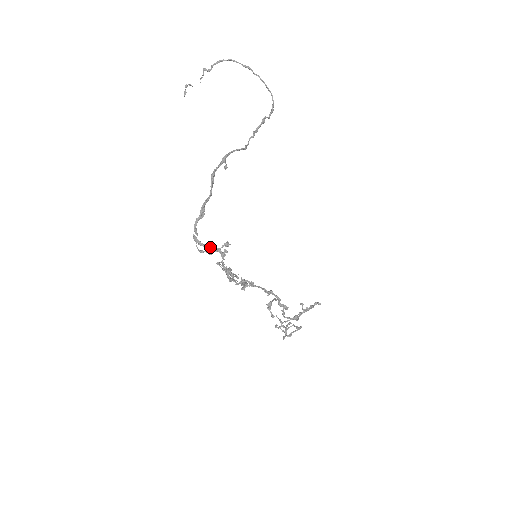
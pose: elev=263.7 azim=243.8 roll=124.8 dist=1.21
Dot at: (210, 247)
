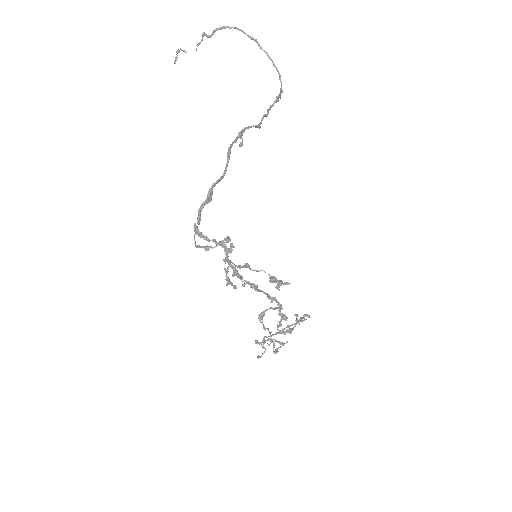
Dot at: (213, 240)
